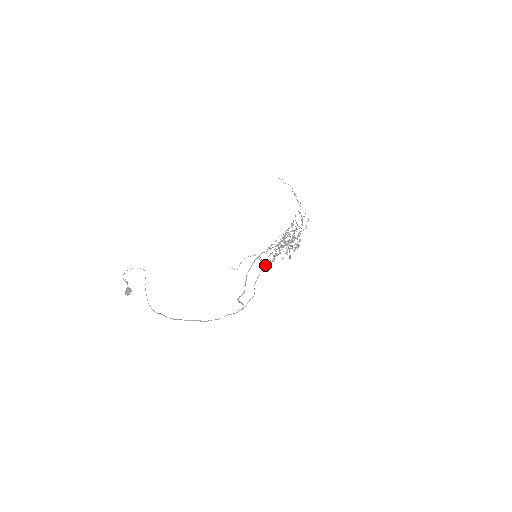
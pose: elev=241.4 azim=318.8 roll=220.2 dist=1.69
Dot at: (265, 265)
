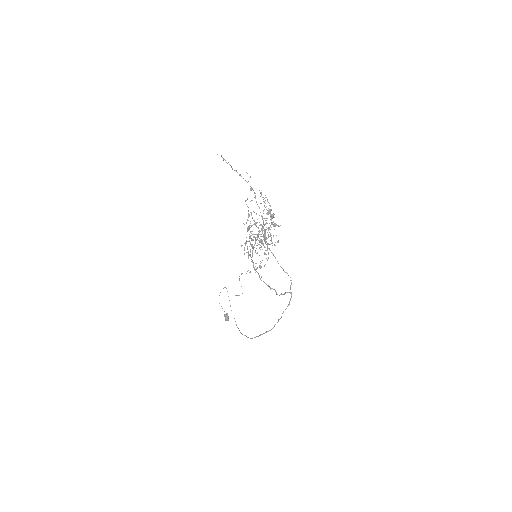
Dot at: occluded
